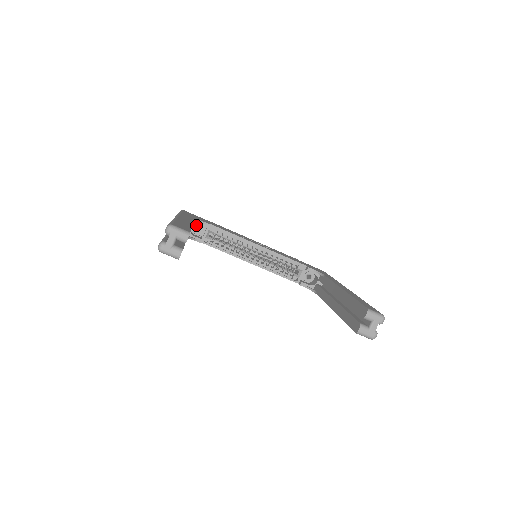
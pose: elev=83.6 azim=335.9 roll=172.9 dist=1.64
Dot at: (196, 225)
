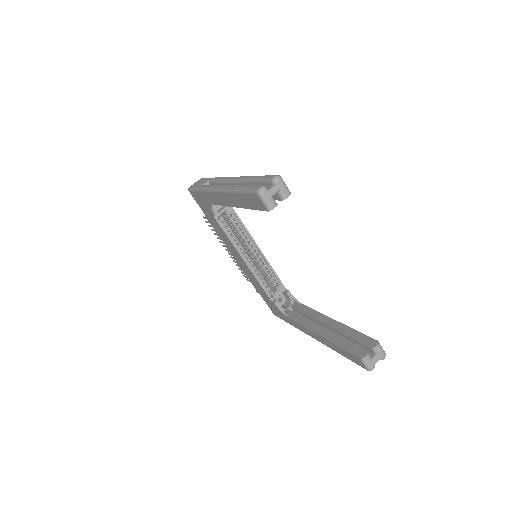
Dot at: occluded
